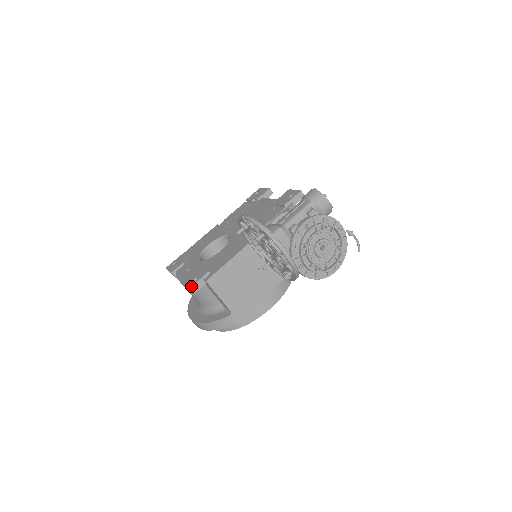
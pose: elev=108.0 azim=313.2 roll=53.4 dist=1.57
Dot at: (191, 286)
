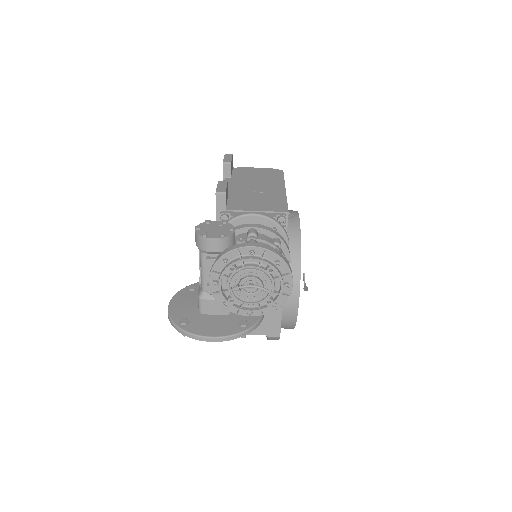
Dot at: occluded
